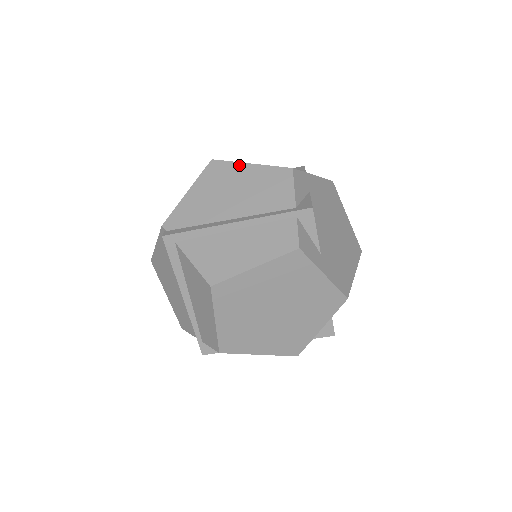
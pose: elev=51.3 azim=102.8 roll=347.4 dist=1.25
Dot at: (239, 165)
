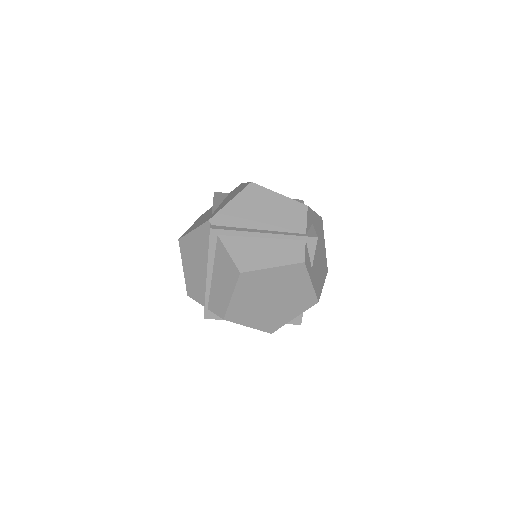
Dot at: (271, 192)
